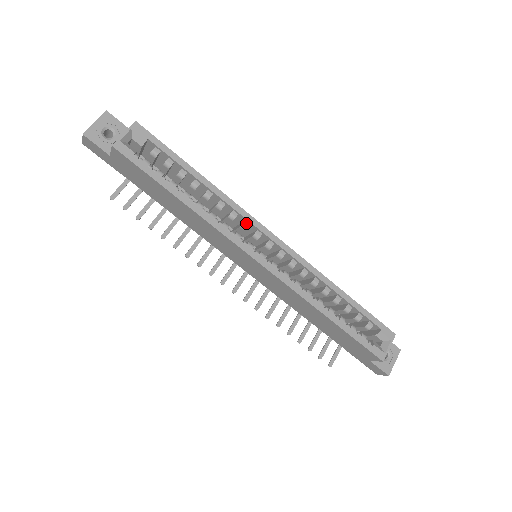
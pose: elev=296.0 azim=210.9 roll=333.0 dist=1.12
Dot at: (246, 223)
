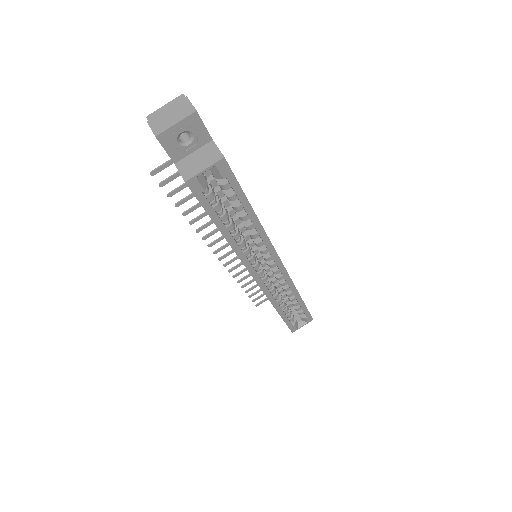
Dot at: (266, 251)
